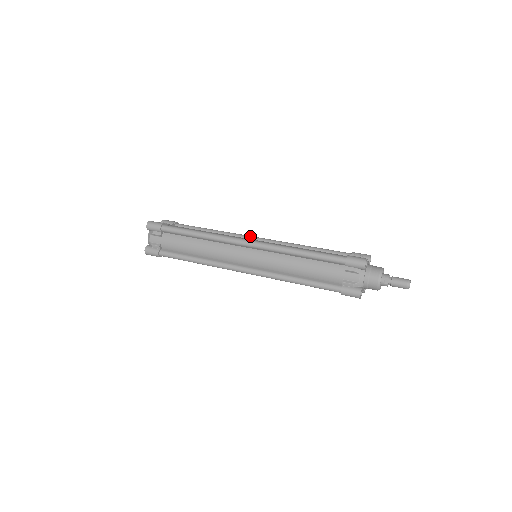
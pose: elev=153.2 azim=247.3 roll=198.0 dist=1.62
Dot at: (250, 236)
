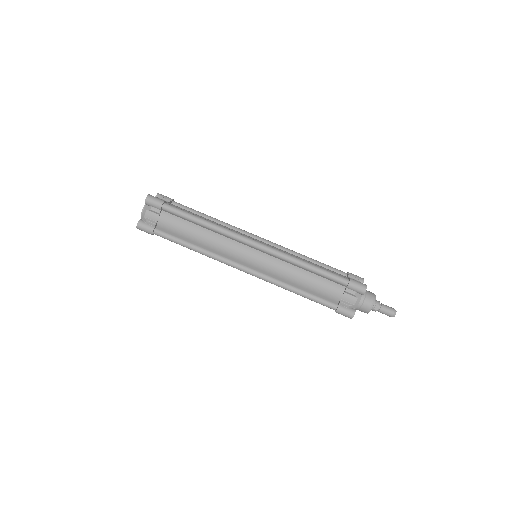
Dot at: (252, 234)
